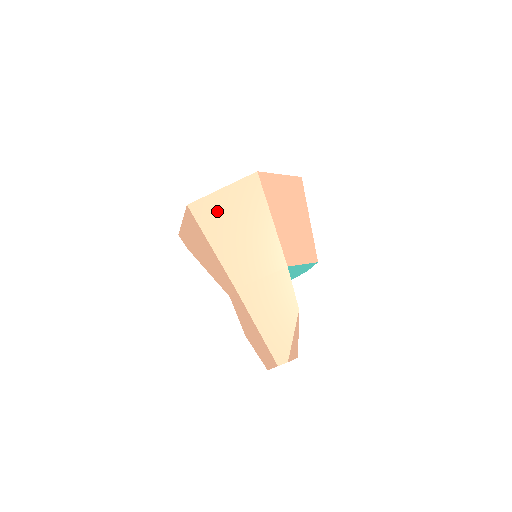
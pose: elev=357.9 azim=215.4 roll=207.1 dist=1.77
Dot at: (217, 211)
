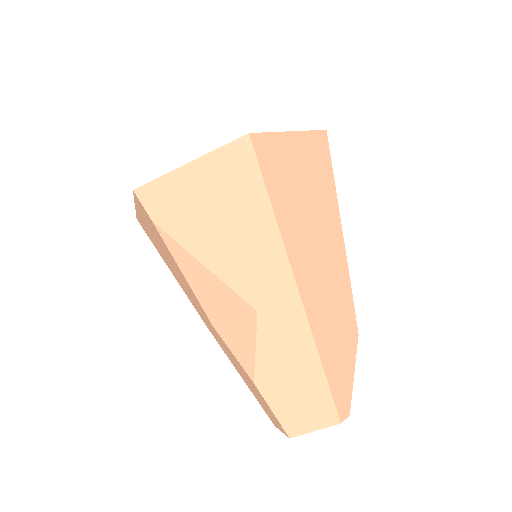
Dot at: (285, 162)
